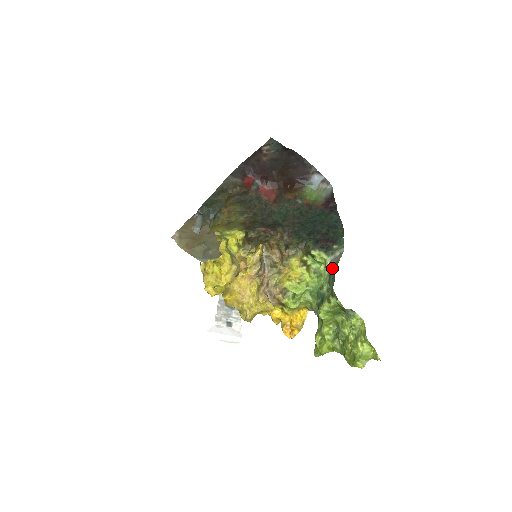
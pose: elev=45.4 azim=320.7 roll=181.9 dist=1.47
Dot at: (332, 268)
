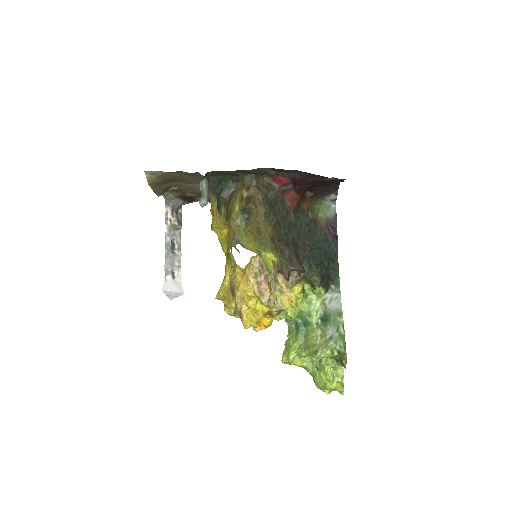
Dot at: (335, 318)
